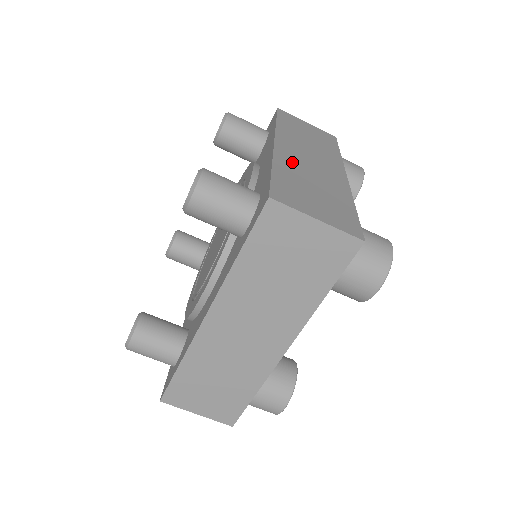
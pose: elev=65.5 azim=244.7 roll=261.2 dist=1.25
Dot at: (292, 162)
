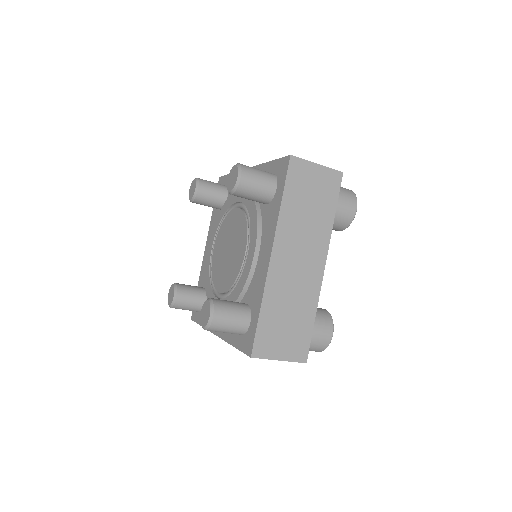
Dot at: (279, 285)
